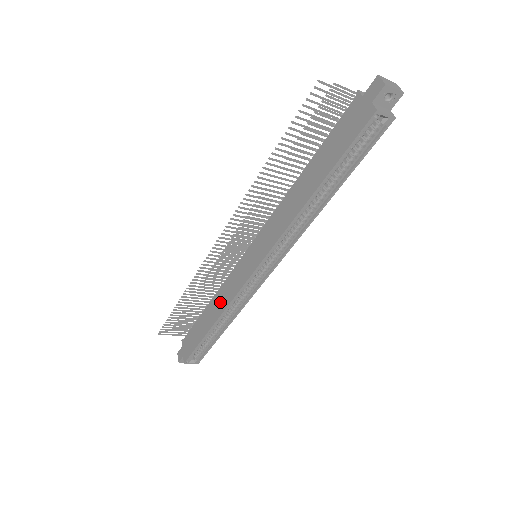
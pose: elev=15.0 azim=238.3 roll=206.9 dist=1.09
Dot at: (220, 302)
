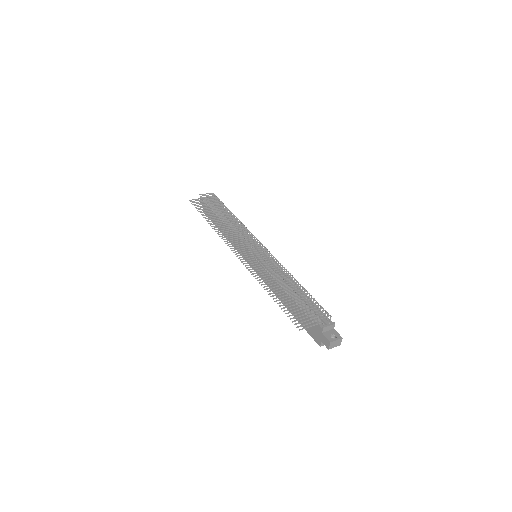
Dot at: occluded
